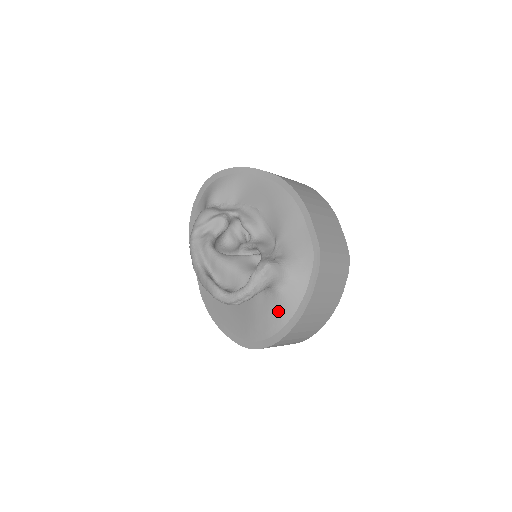
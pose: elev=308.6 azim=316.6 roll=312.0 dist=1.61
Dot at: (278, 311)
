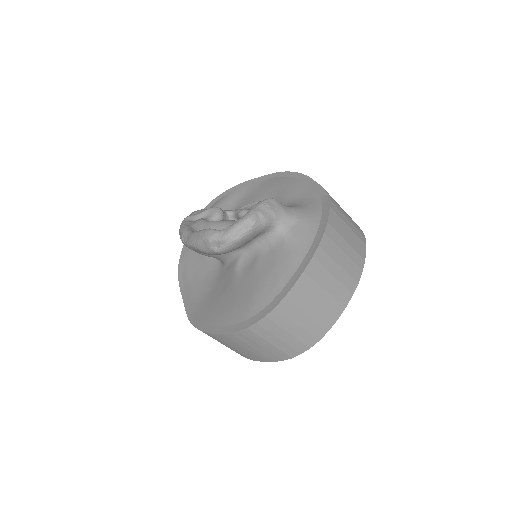
Dot at: (288, 255)
